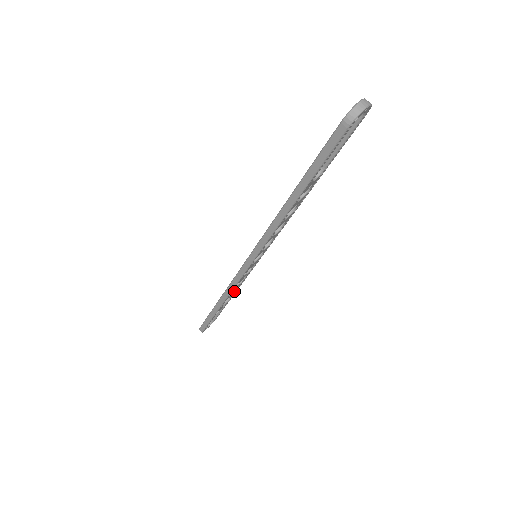
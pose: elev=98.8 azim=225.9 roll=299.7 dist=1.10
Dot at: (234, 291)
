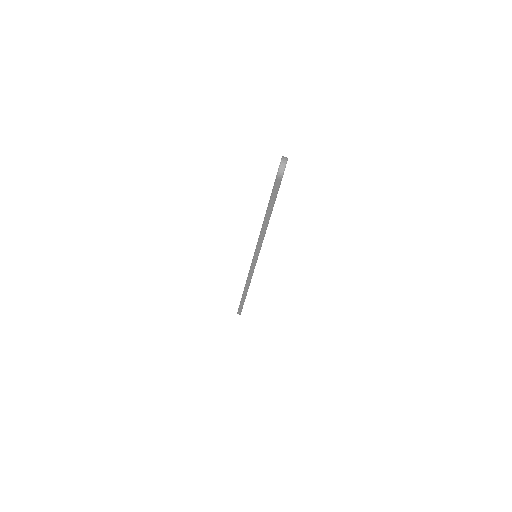
Dot at: occluded
